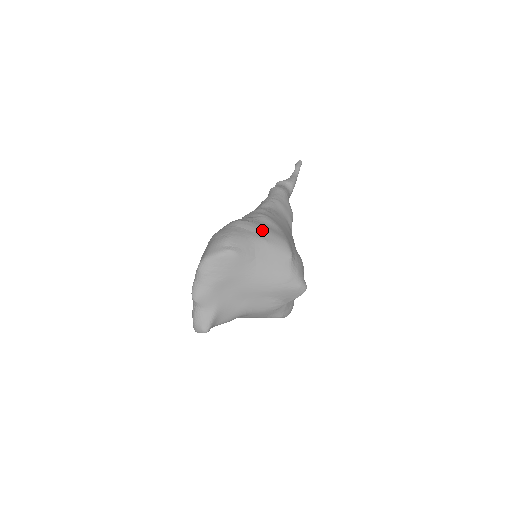
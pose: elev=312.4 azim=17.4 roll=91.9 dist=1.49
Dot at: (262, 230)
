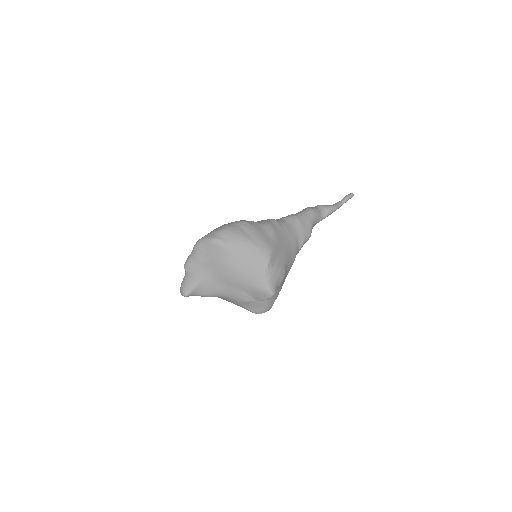
Dot at: (255, 234)
